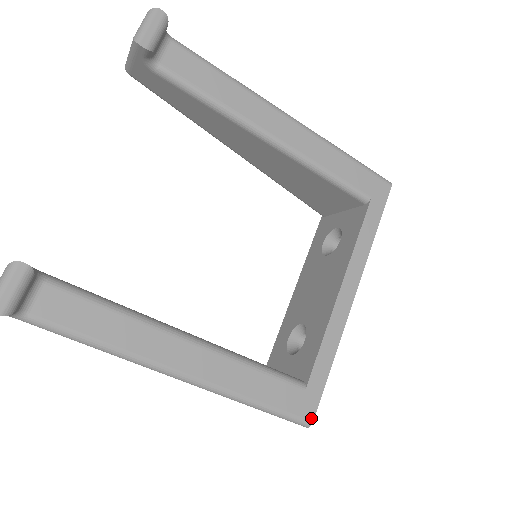
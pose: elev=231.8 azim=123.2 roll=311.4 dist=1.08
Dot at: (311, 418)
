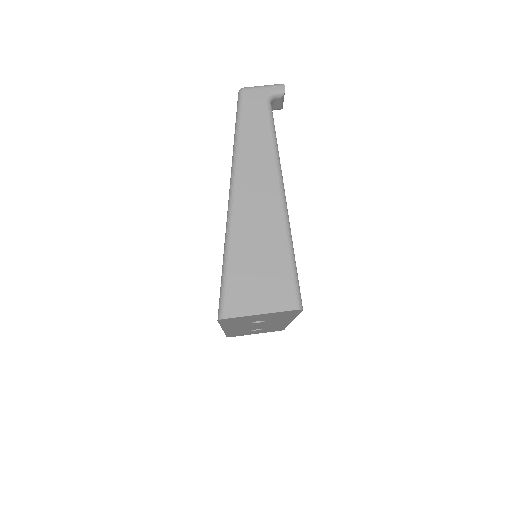
Dot at: (302, 307)
